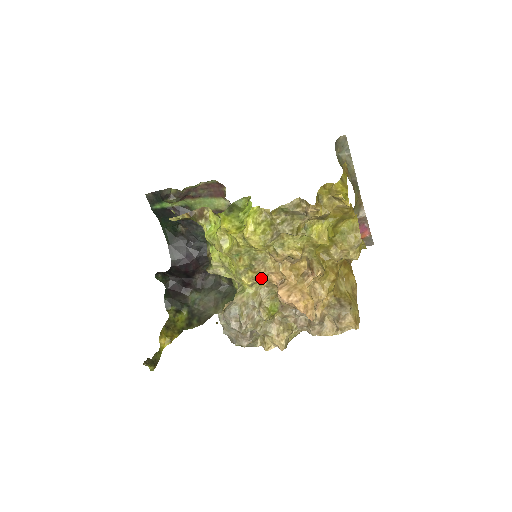
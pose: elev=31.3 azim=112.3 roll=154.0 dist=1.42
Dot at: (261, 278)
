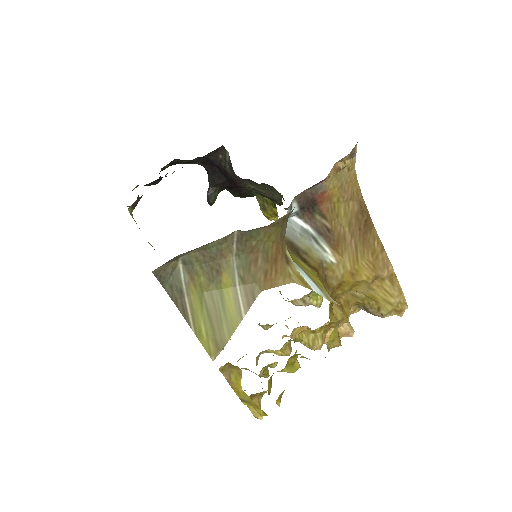
Dot at: occluded
